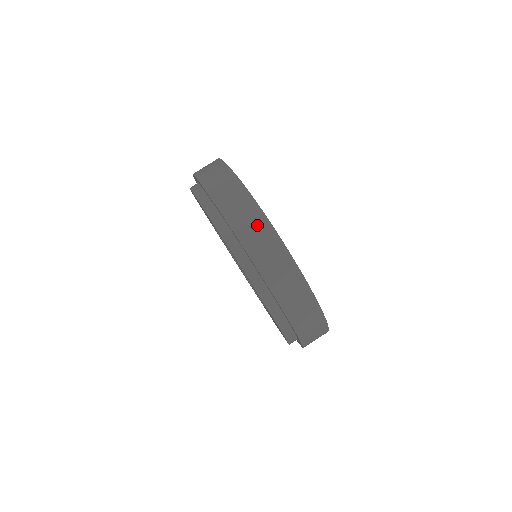
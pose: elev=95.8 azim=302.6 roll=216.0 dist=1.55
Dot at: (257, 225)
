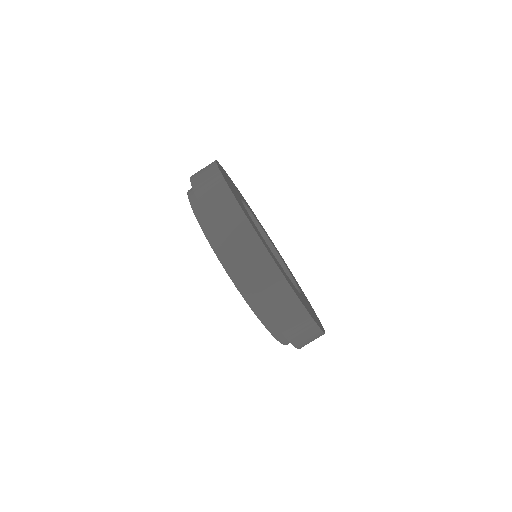
Dot at: (309, 332)
